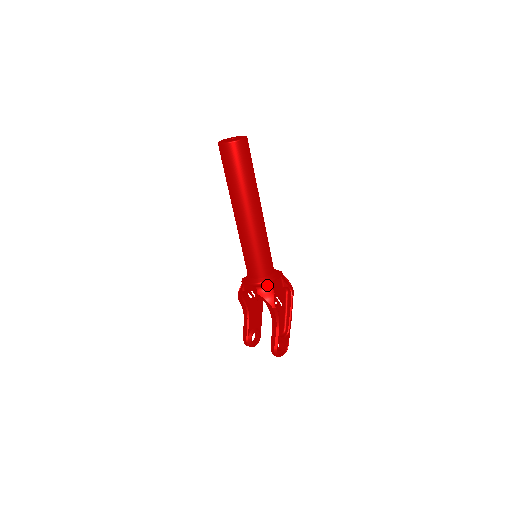
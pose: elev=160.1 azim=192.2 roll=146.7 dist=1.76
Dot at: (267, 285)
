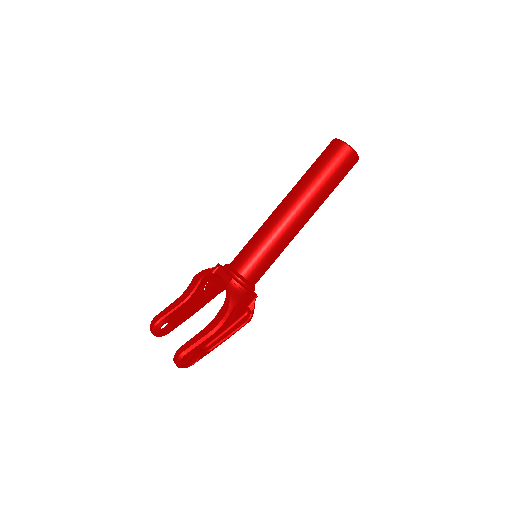
Dot at: (244, 287)
